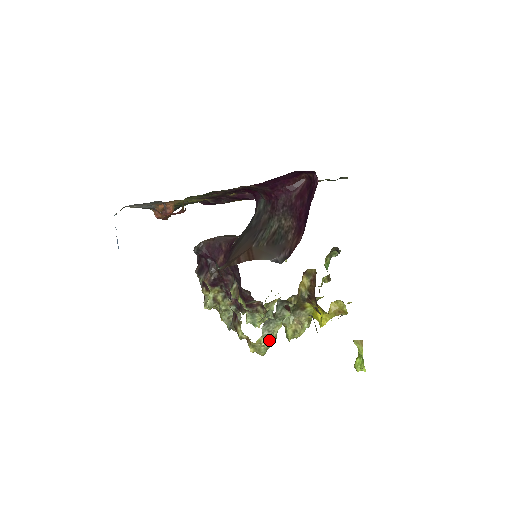
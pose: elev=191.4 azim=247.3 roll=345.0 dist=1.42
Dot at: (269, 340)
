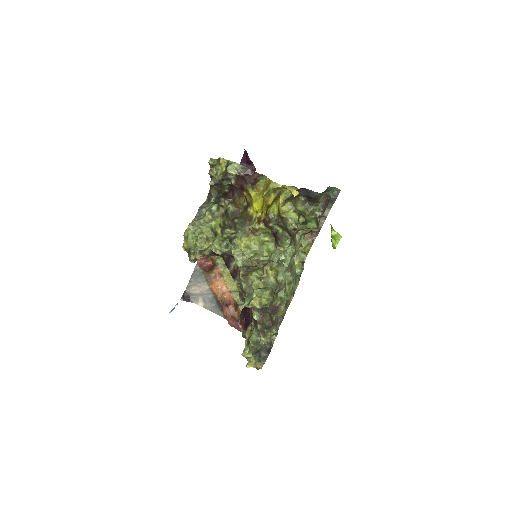
Dot at: (196, 226)
